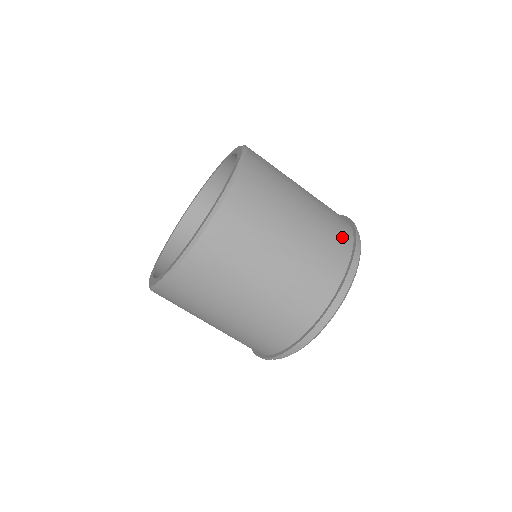
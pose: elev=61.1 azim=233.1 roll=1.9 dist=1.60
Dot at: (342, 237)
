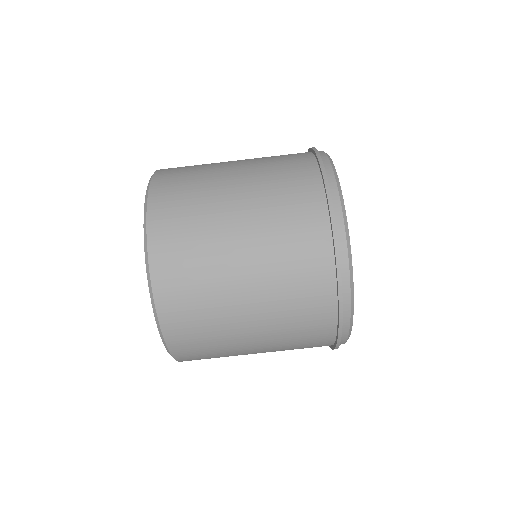
Dot at: (302, 179)
